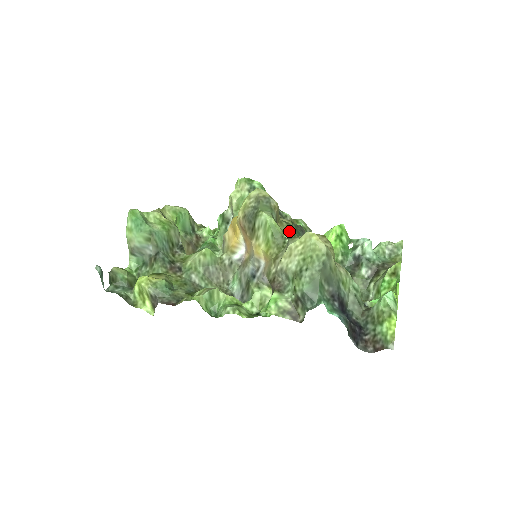
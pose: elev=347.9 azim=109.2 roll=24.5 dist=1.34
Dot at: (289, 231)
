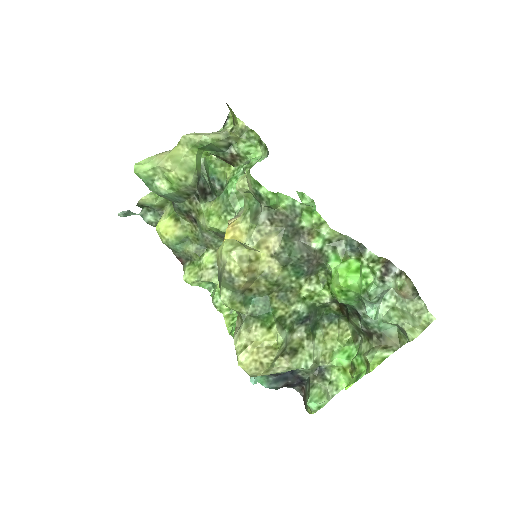
Dot at: (267, 288)
